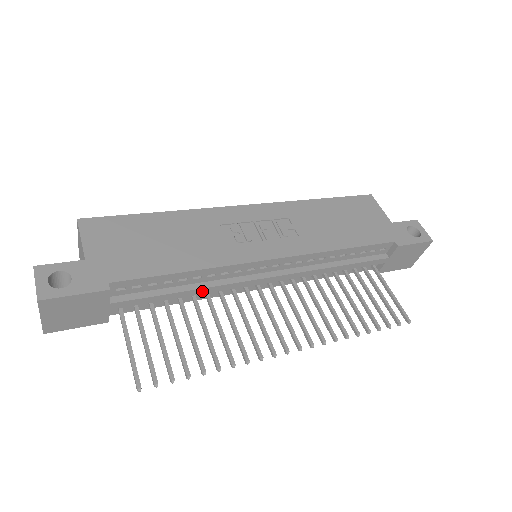
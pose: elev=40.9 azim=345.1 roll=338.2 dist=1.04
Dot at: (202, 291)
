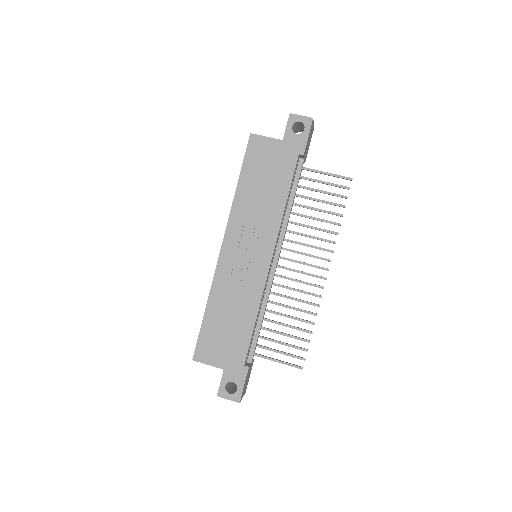
Dot at: occluded
